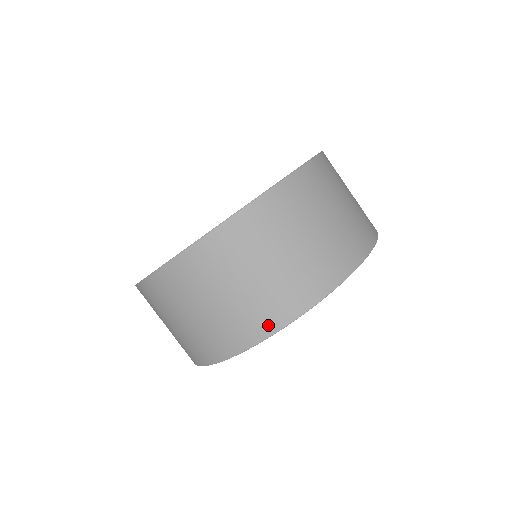
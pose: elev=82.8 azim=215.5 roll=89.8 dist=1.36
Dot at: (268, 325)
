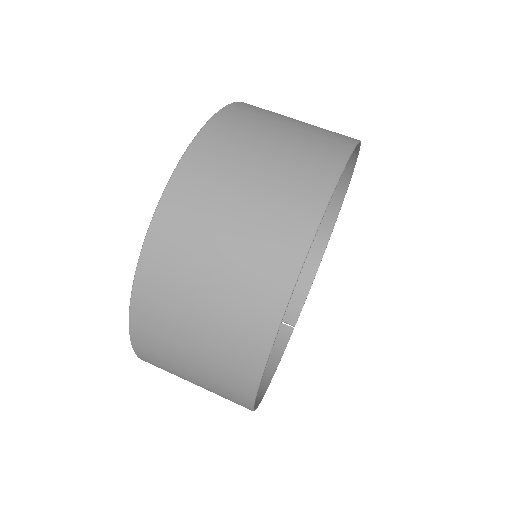
Dot at: (311, 205)
